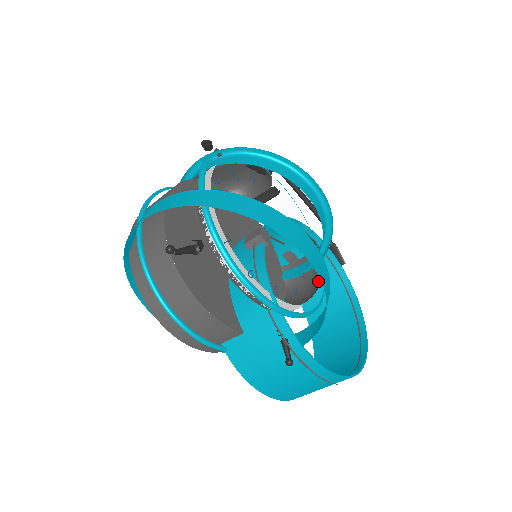
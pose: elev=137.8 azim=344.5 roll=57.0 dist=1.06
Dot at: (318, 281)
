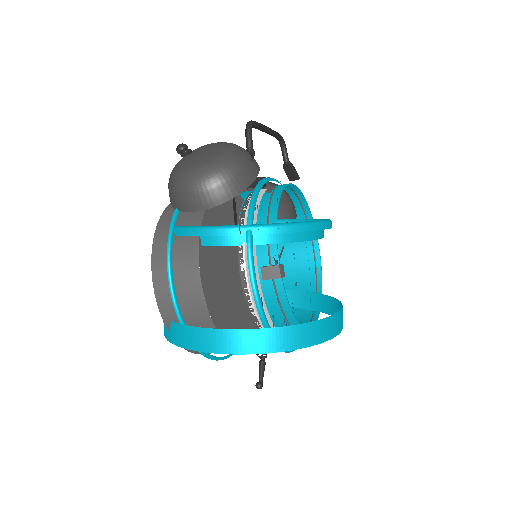
Dot at: (307, 260)
